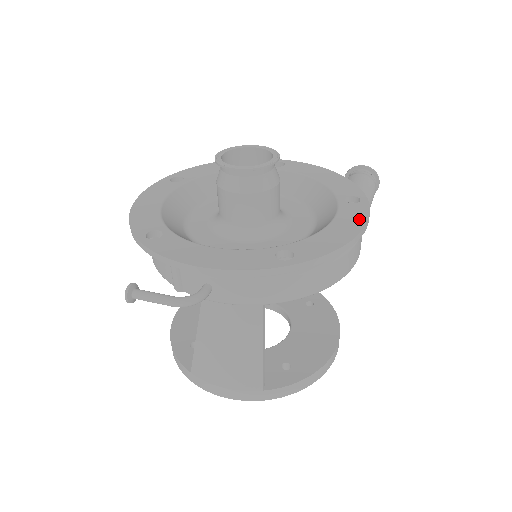
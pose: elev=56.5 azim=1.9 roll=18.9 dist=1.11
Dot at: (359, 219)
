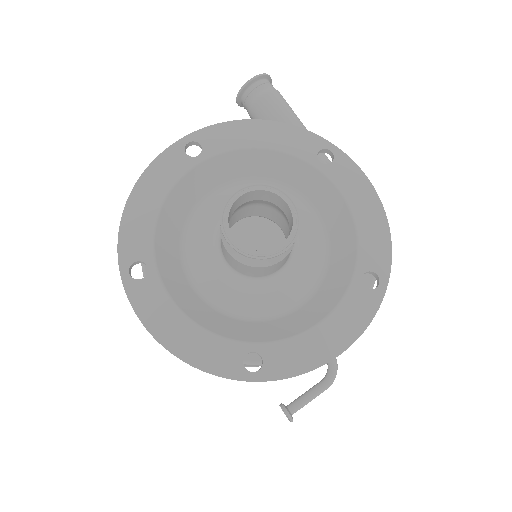
Dot at: (361, 183)
